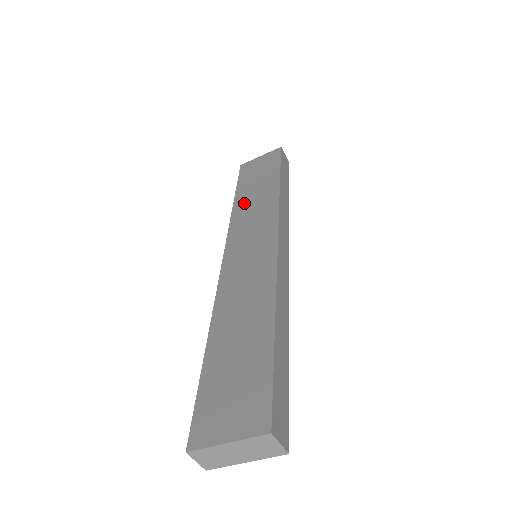
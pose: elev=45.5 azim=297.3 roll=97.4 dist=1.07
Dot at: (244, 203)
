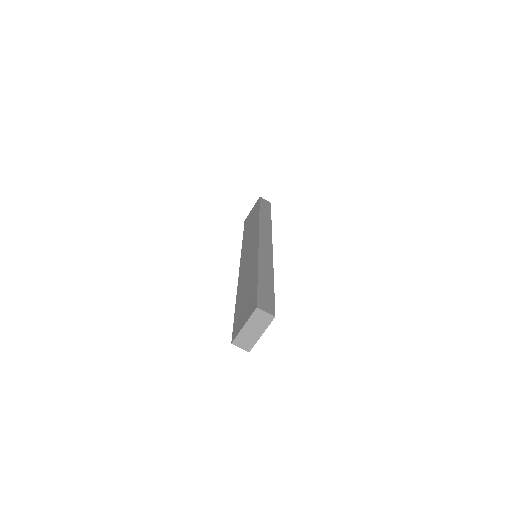
Dot at: (246, 237)
